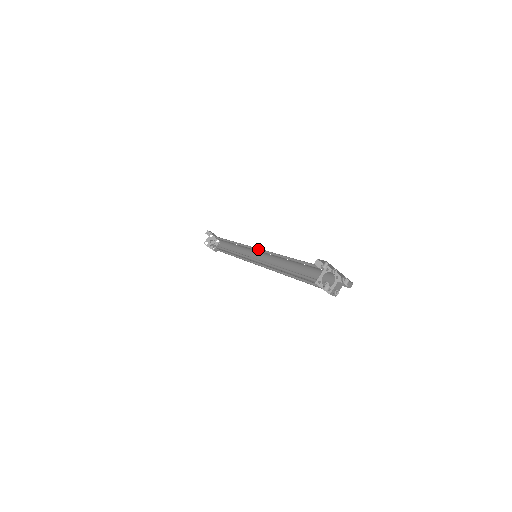
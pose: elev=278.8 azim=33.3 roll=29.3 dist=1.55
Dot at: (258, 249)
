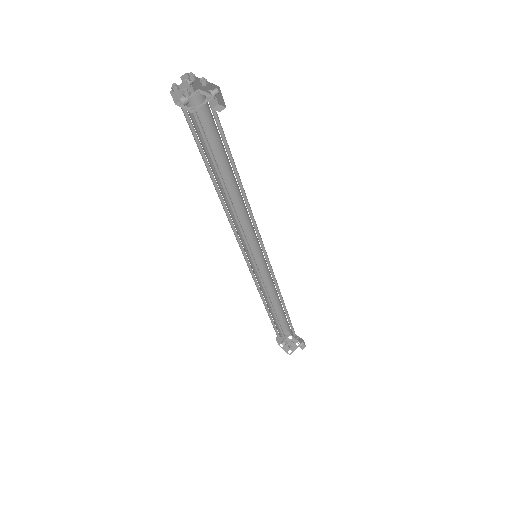
Dot at: (256, 243)
